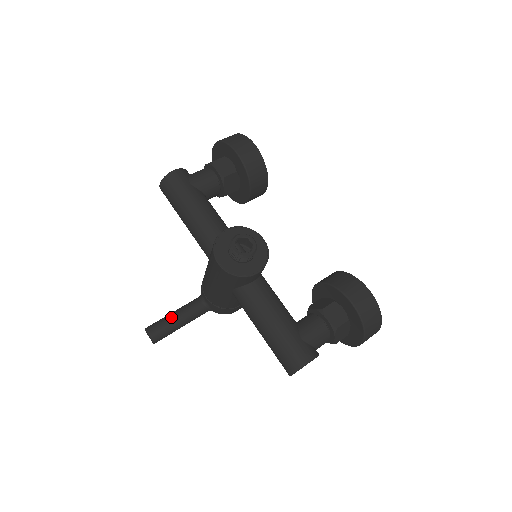
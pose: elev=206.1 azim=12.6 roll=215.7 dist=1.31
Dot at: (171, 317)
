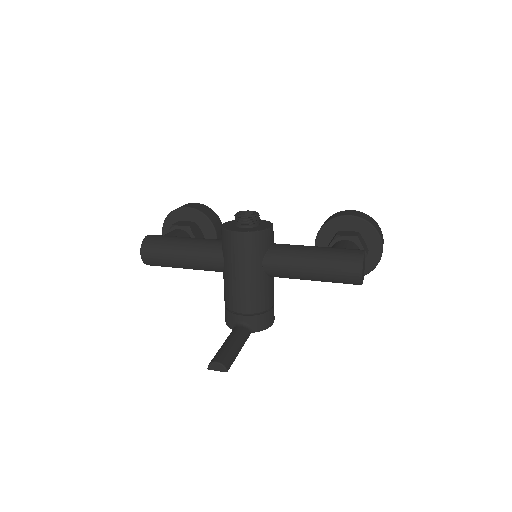
Dot at: (224, 345)
